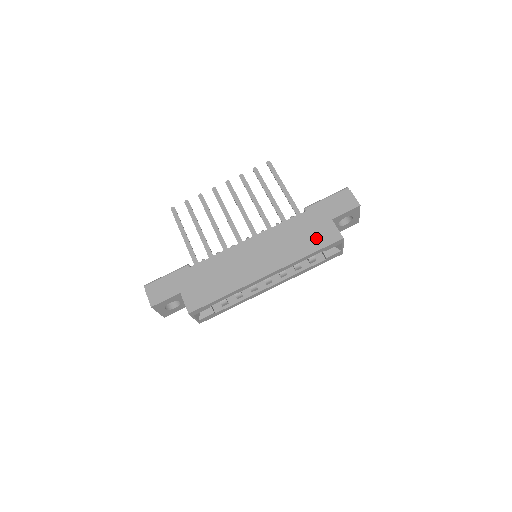
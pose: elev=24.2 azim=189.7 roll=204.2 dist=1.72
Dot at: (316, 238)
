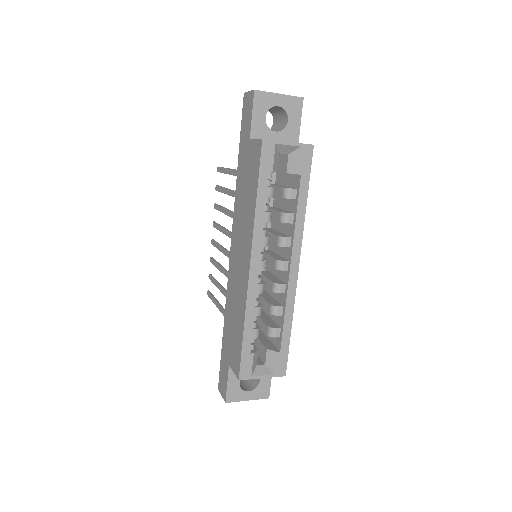
Dot at: (251, 175)
